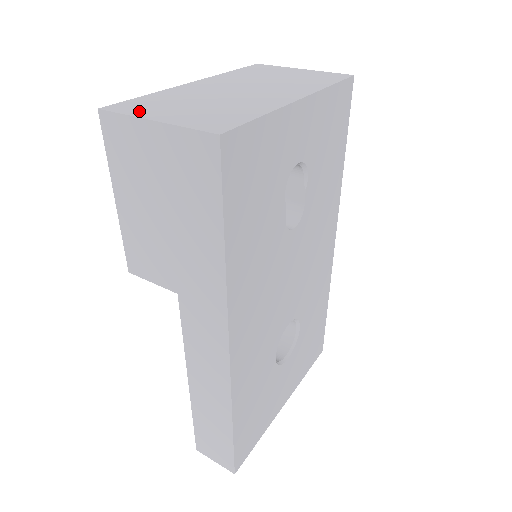
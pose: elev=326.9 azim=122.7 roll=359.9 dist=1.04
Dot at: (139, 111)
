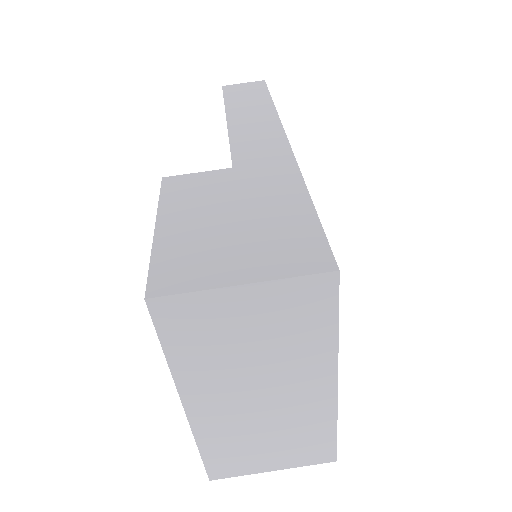
Dot at: (243, 469)
